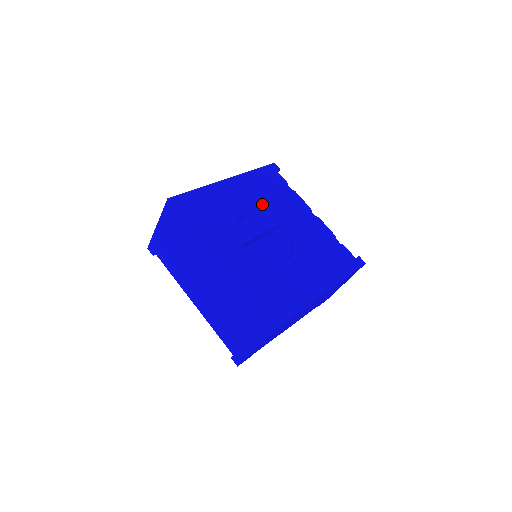
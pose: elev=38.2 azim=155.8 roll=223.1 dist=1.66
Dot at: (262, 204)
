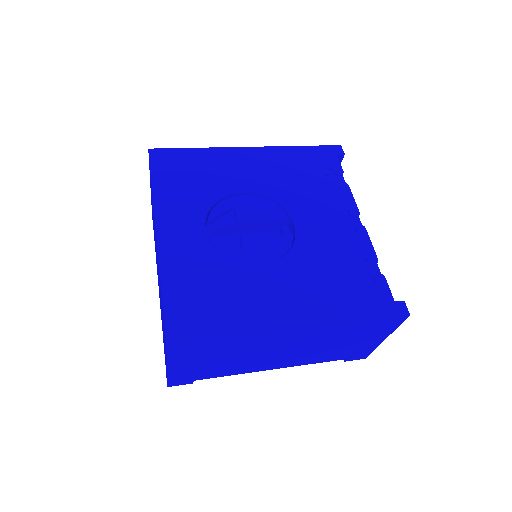
Dot at: (280, 187)
